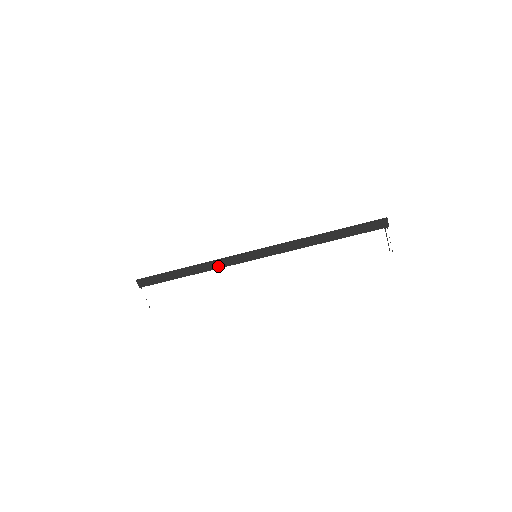
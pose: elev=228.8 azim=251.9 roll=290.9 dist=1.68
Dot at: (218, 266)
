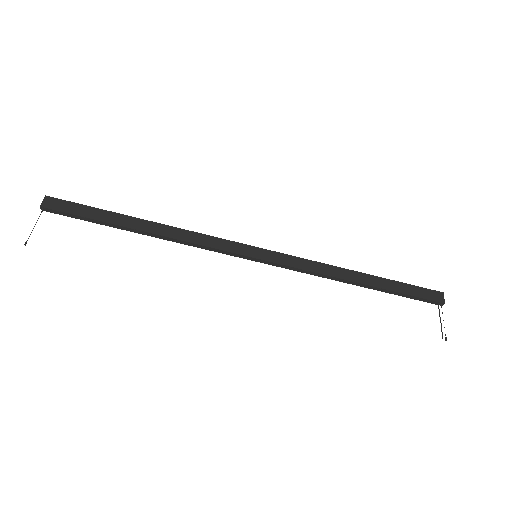
Dot at: (193, 240)
